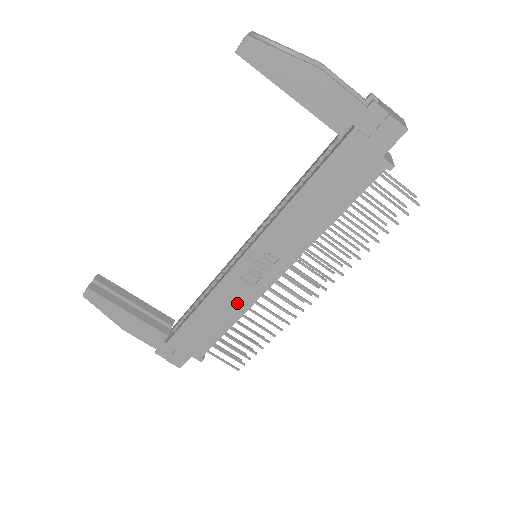
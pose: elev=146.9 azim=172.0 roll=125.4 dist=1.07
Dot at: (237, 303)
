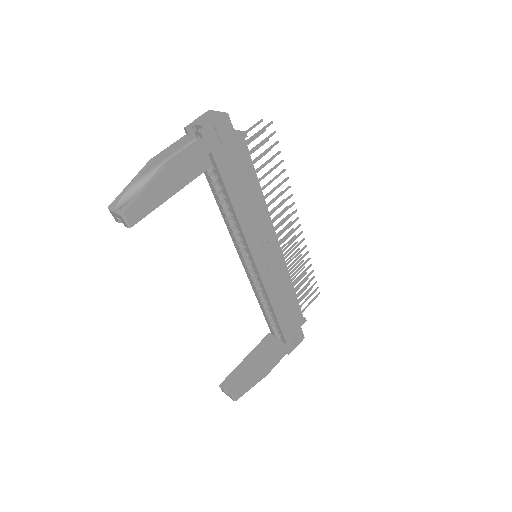
Dot at: (282, 281)
